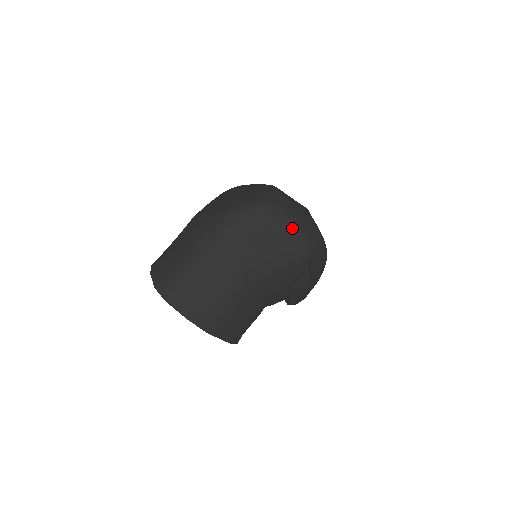
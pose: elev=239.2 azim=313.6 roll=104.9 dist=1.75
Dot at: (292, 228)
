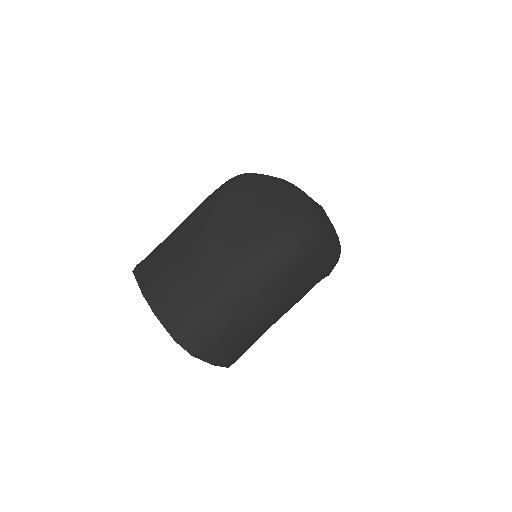
Dot at: (330, 253)
